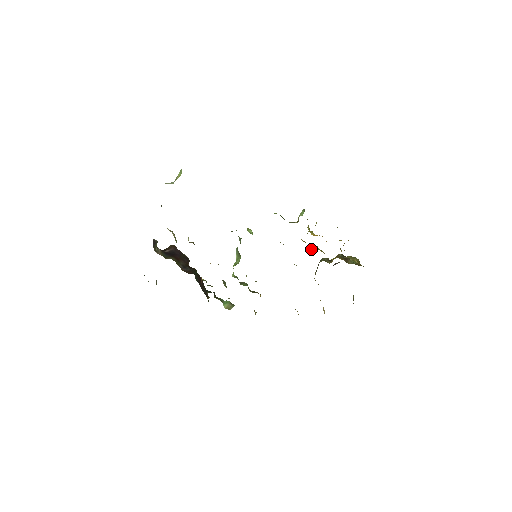
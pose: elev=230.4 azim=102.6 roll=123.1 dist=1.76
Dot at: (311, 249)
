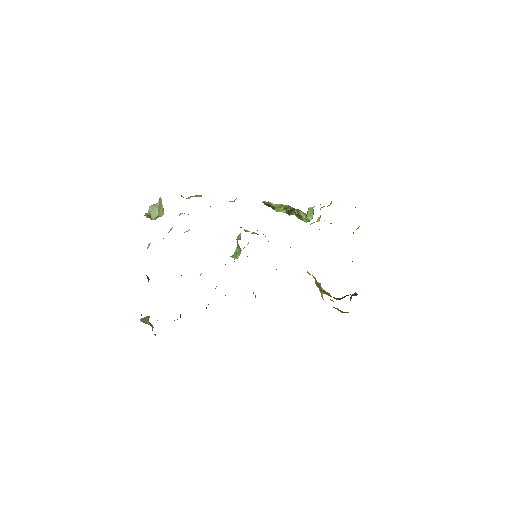
Dot at: occluded
